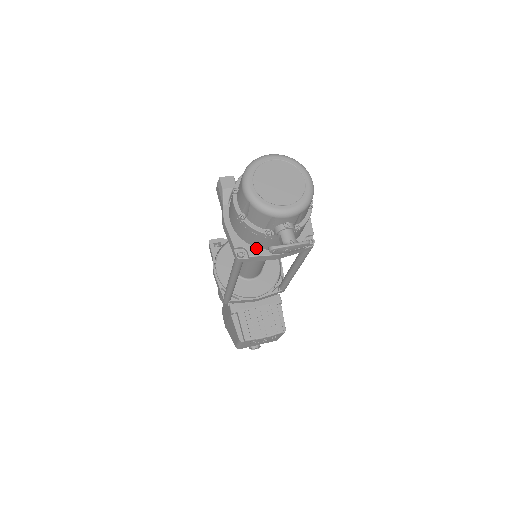
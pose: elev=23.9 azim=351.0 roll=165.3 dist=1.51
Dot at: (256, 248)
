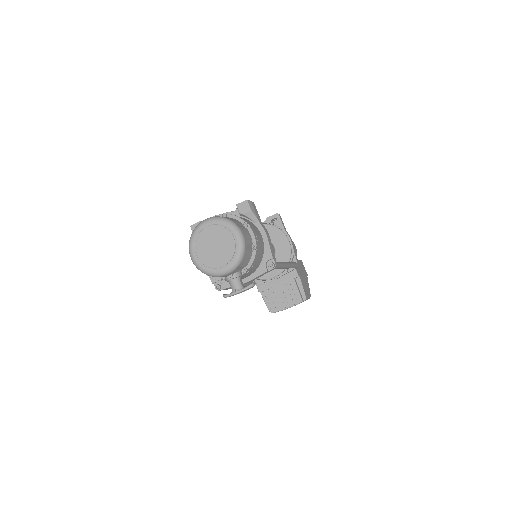
Dot at: occluded
